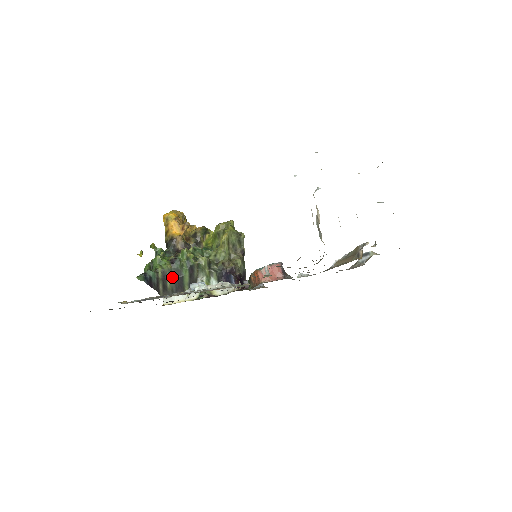
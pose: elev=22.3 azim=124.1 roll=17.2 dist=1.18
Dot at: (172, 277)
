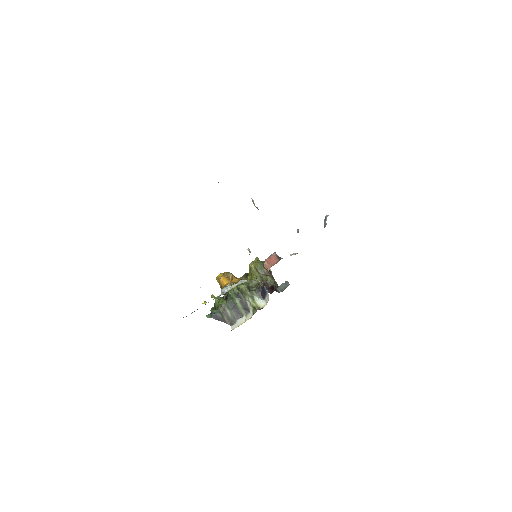
Dot at: (230, 308)
